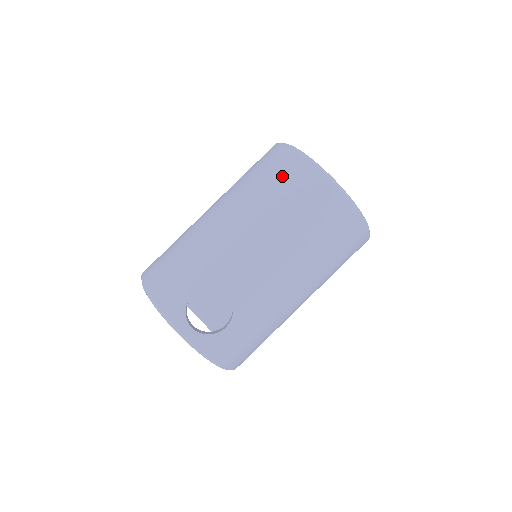
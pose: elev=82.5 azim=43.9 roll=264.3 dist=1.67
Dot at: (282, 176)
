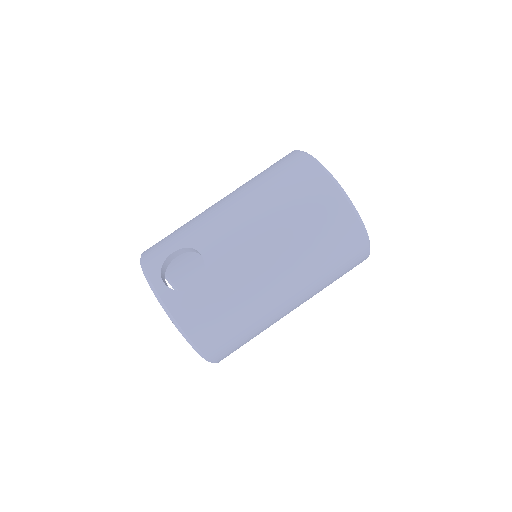
Dot at: (279, 166)
